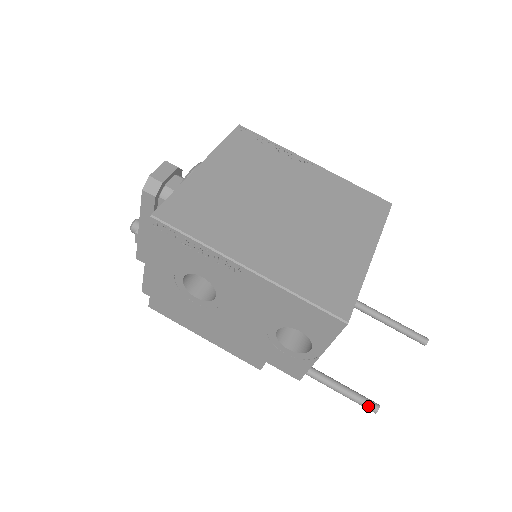
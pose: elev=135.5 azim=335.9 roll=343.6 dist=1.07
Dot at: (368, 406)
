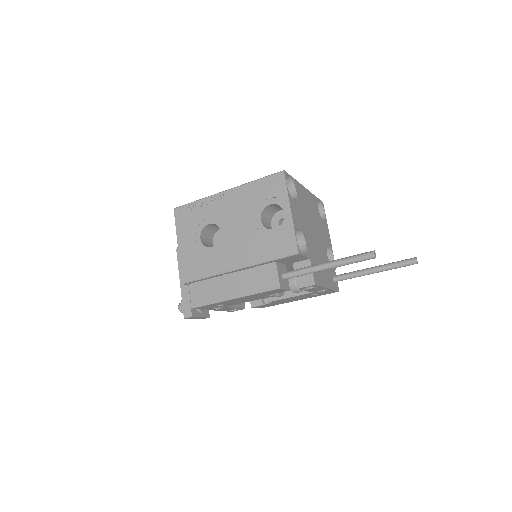
Dot at: (365, 254)
